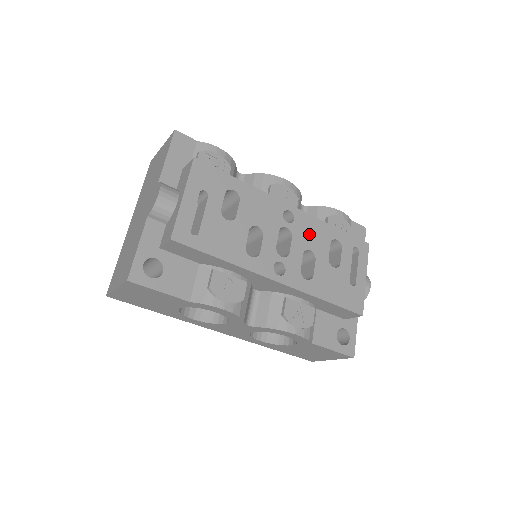
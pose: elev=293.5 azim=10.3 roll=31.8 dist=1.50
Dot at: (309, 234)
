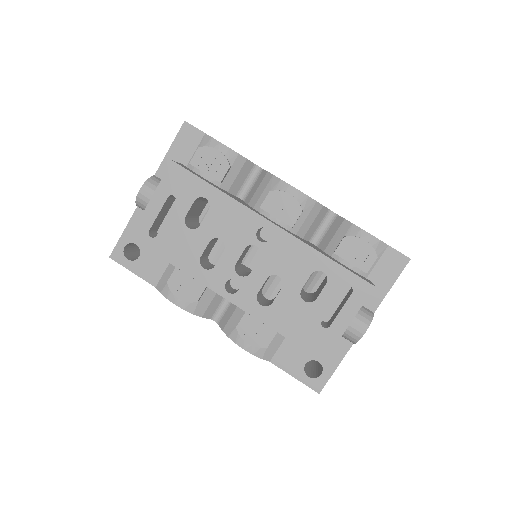
Dot at: (284, 258)
